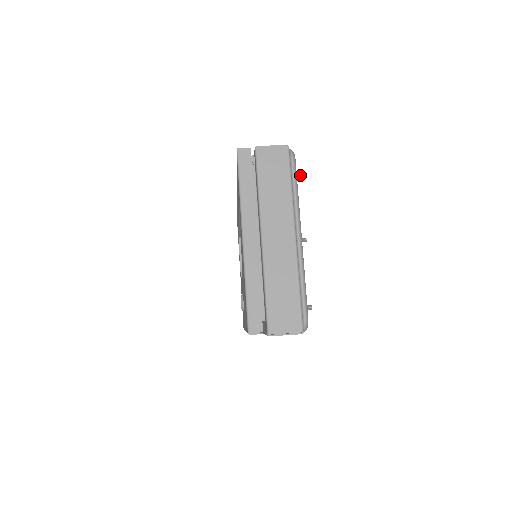
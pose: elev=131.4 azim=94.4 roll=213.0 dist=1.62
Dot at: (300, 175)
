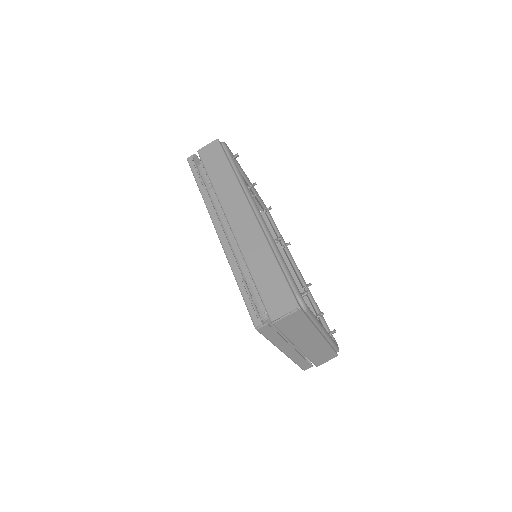
Dot at: occluded
